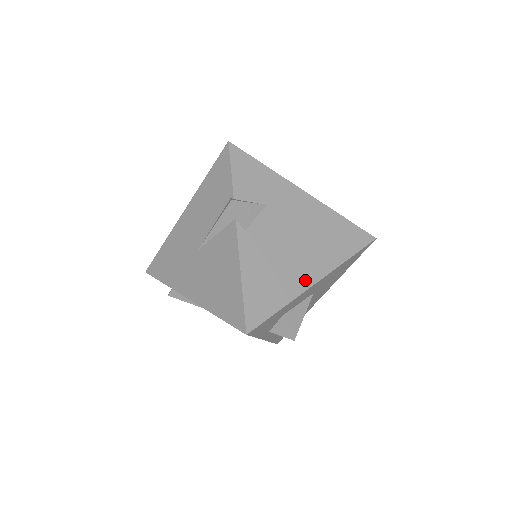
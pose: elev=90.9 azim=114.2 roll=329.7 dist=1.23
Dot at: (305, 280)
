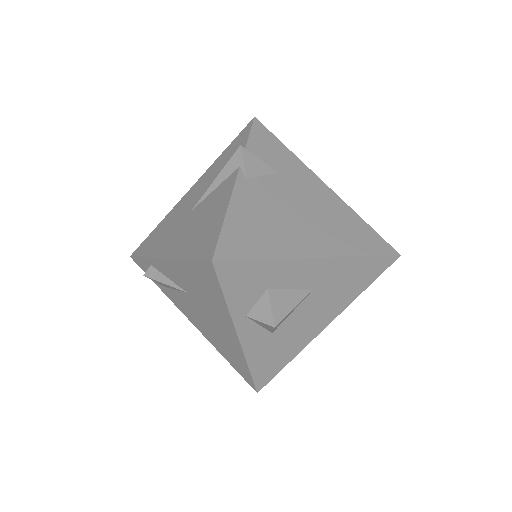
Dot at: (304, 249)
